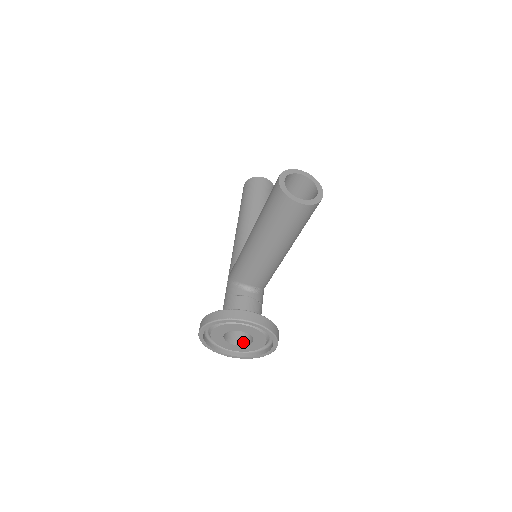
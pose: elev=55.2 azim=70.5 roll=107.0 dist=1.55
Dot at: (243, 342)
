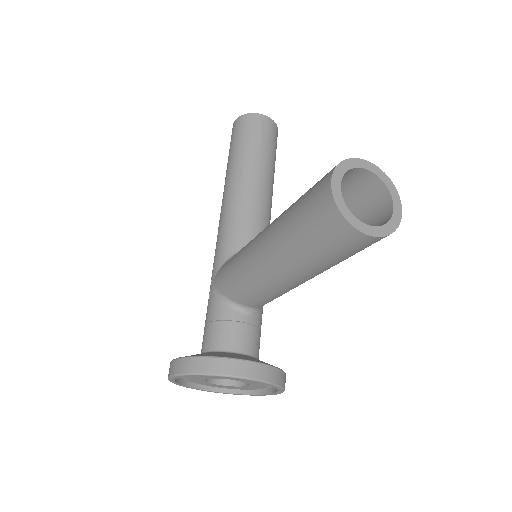
Dot at: (232, 381)
